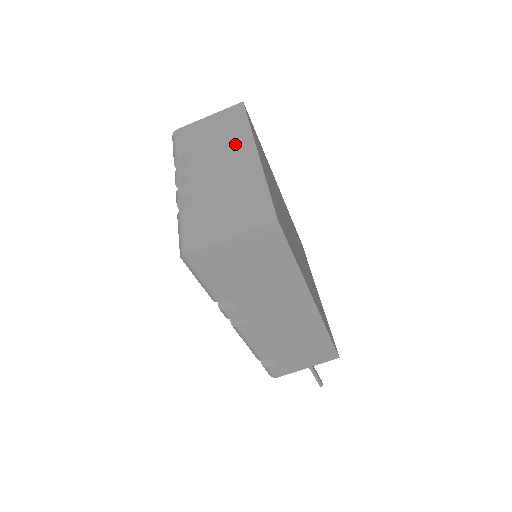
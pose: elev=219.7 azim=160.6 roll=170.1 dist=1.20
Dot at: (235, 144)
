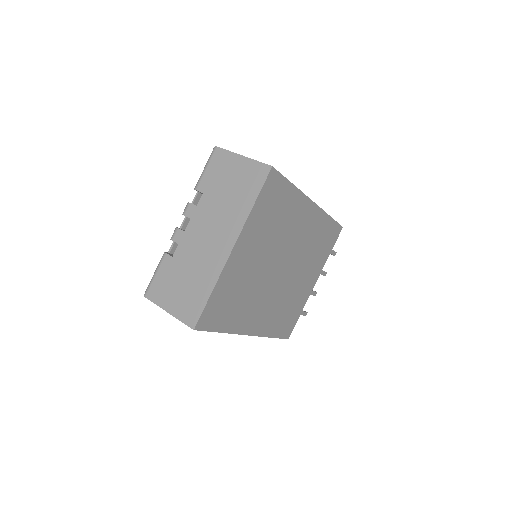
Dot at: (229, 221)
